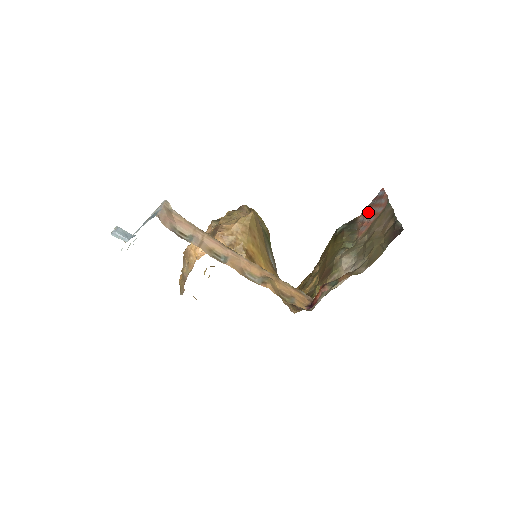
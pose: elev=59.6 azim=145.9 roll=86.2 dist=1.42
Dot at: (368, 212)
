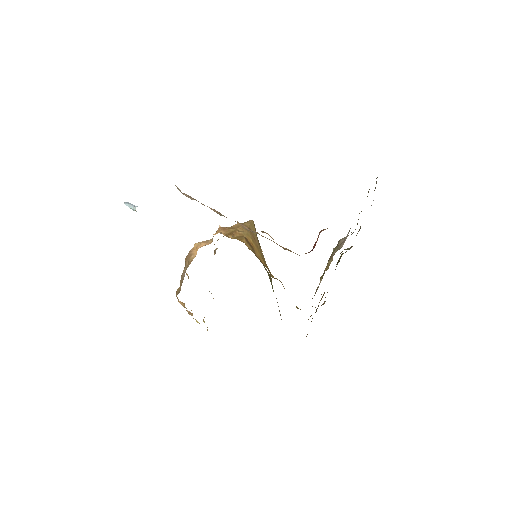
Dot at: occluded
